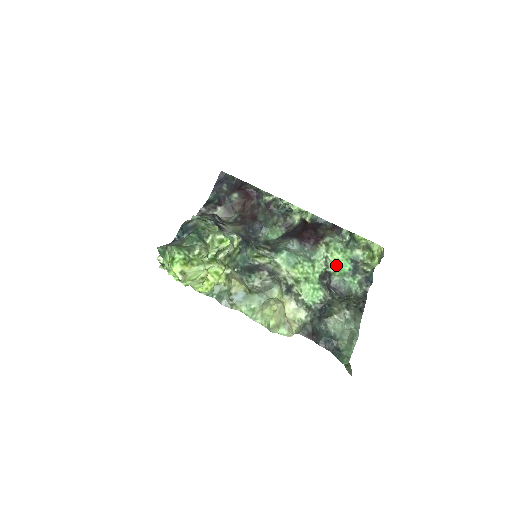
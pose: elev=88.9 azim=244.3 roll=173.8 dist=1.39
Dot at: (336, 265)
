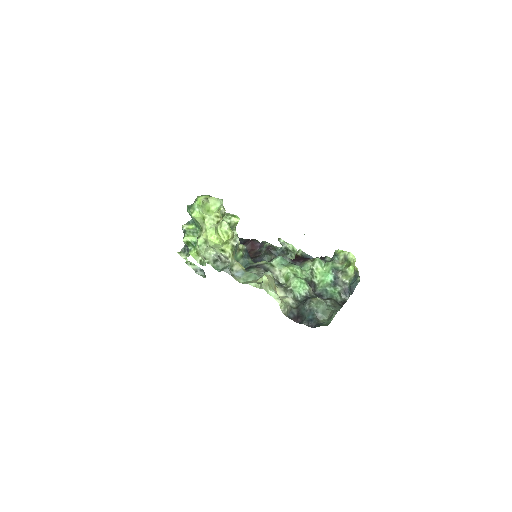
Dot at: (320, 277)
